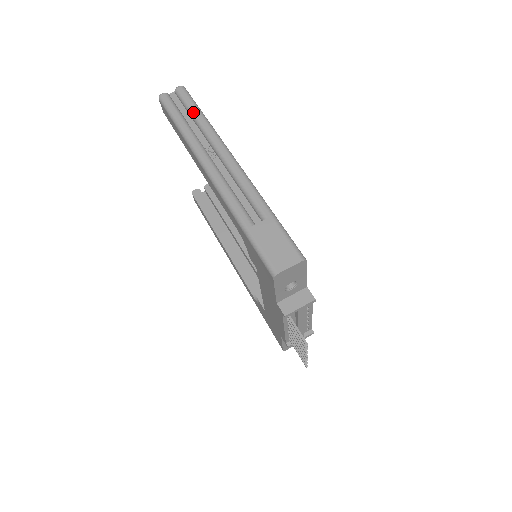
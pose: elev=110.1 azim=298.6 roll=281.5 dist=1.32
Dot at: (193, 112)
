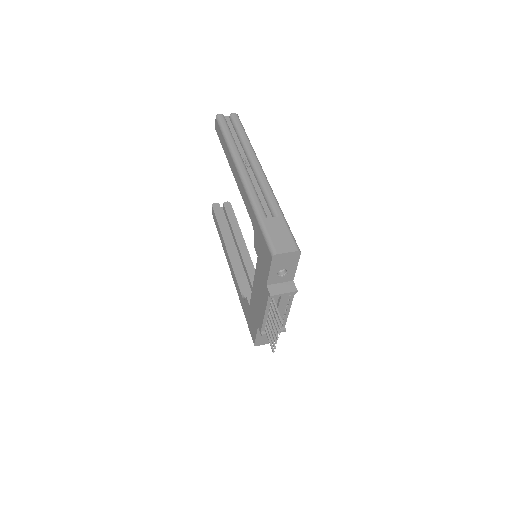
Dot at: (240, 133)
